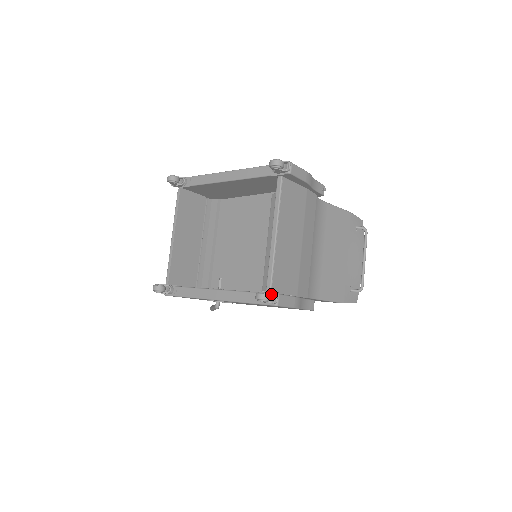
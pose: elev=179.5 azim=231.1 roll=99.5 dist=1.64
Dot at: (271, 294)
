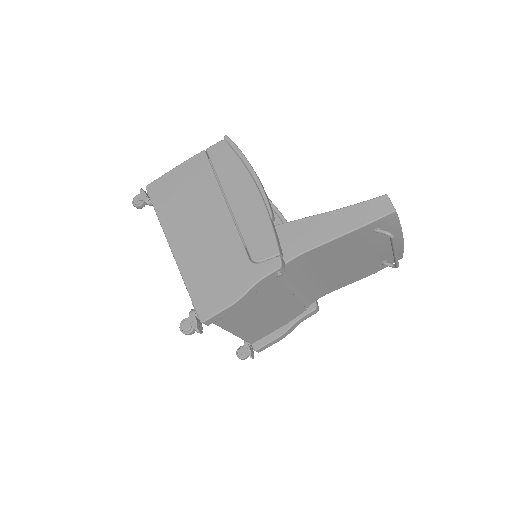
Dot at: (249, 350)
